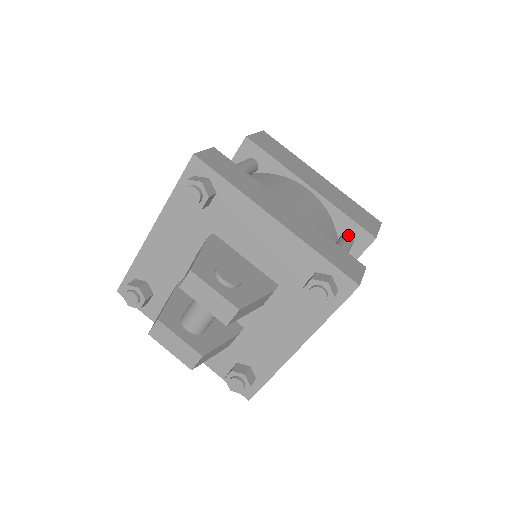
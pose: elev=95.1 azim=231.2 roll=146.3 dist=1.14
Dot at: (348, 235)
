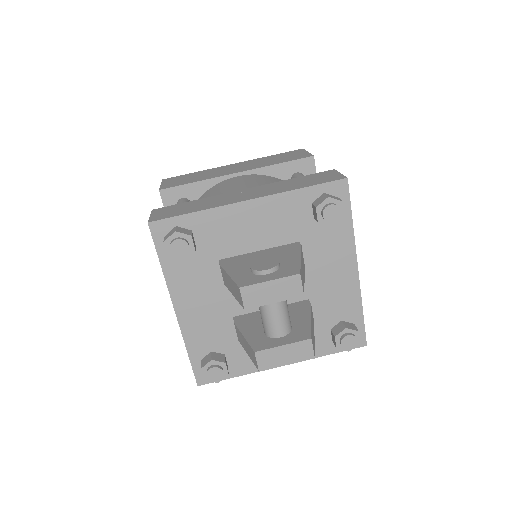
Dot at: (295, 174)
